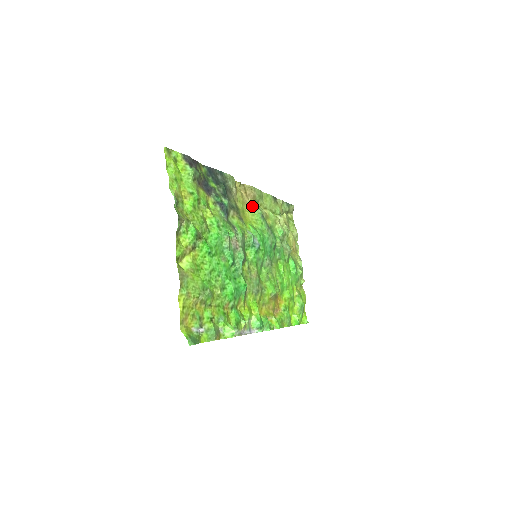
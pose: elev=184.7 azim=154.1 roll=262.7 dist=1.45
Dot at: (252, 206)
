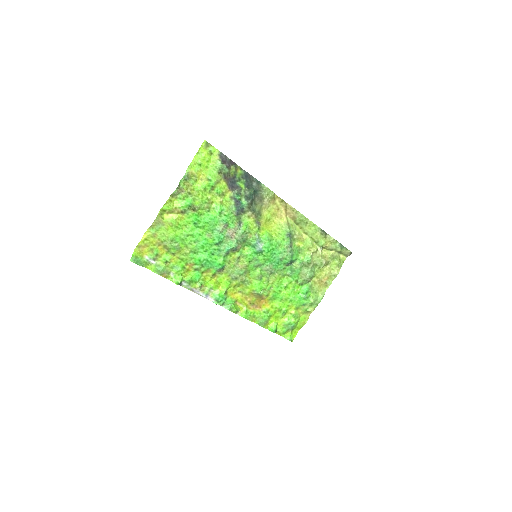
Dot at: (284, 222)
